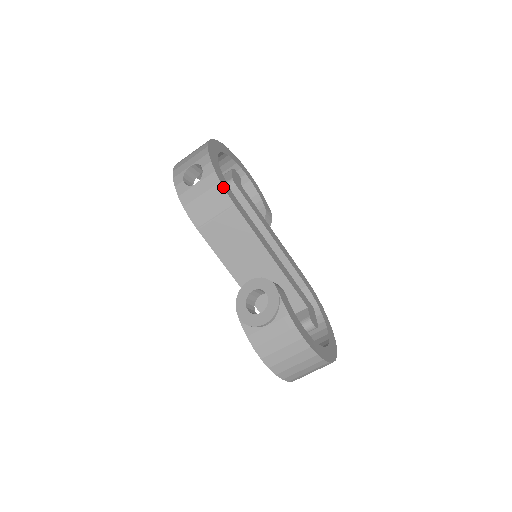
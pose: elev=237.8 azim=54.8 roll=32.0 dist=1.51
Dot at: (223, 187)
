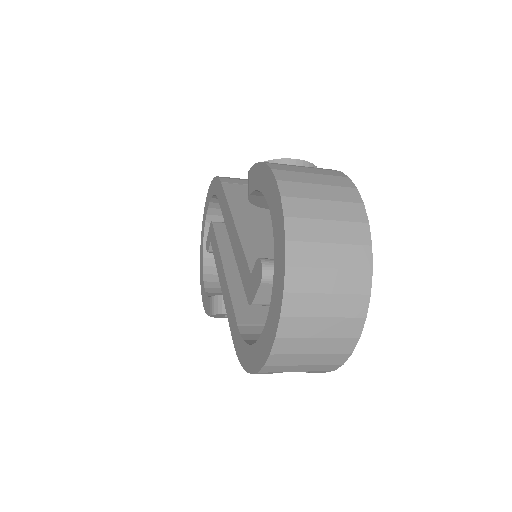
Dot at: occluded
